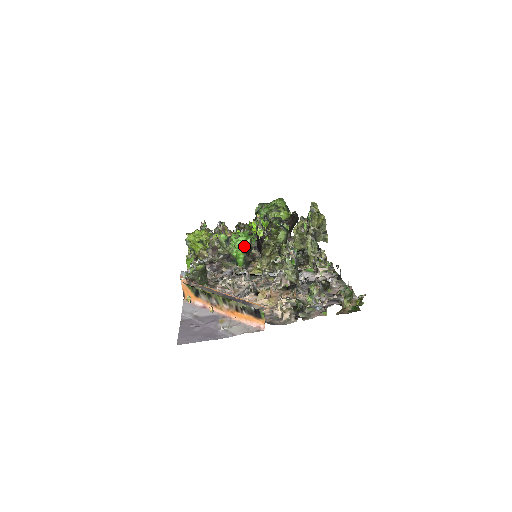
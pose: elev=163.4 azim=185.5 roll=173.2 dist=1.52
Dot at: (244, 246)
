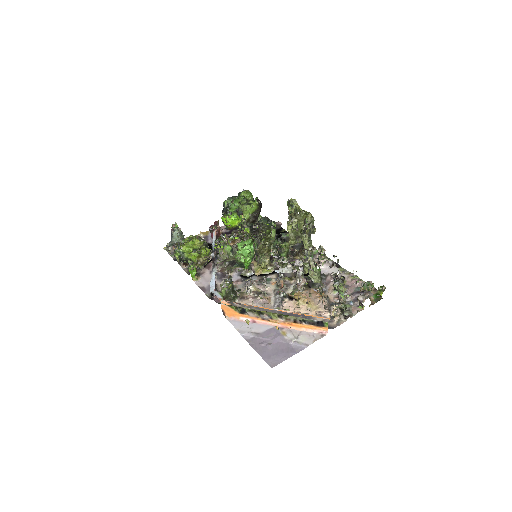
Dot at: (251, 253)
